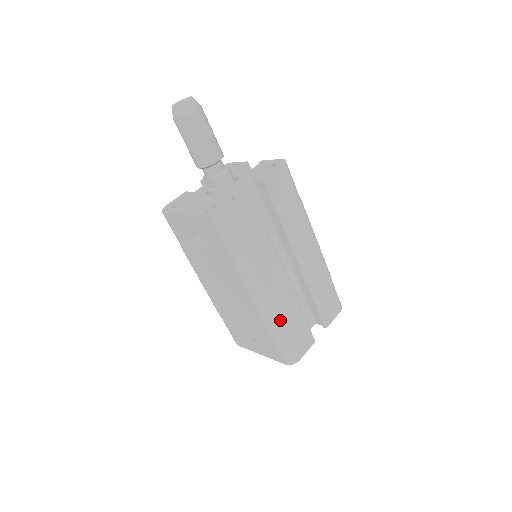
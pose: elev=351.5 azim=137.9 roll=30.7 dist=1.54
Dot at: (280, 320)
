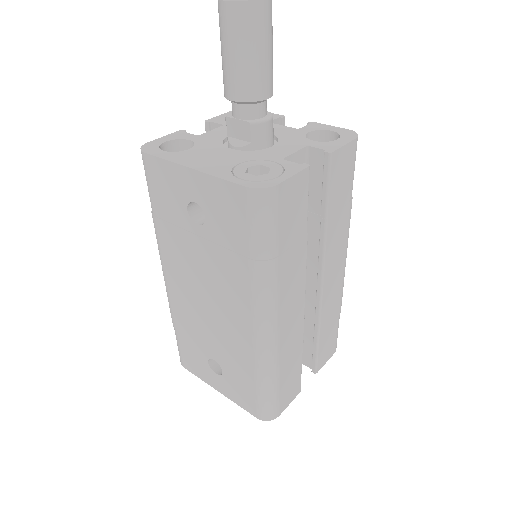
Dot at: (278, 363)
